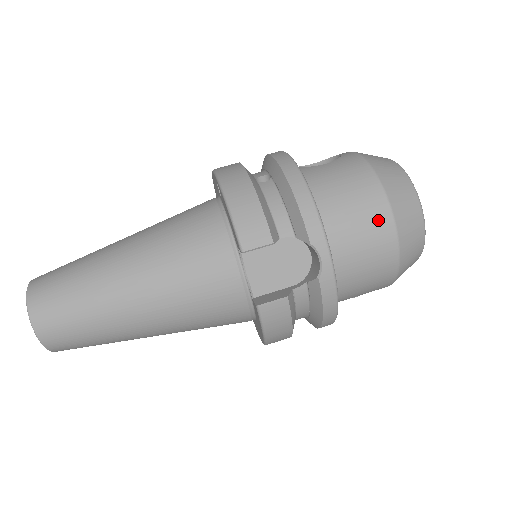
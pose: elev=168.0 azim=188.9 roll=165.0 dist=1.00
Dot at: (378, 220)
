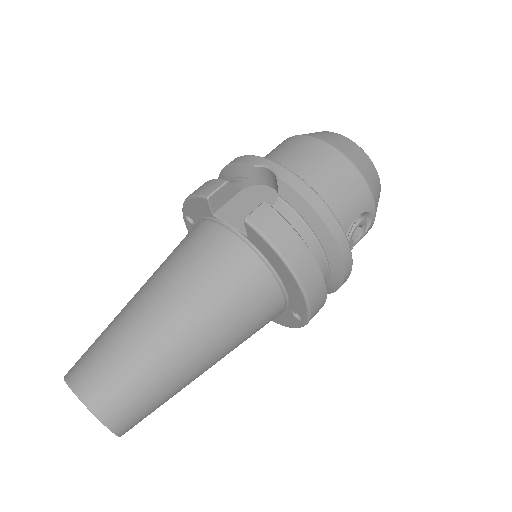
Dot at: (301, 143)
